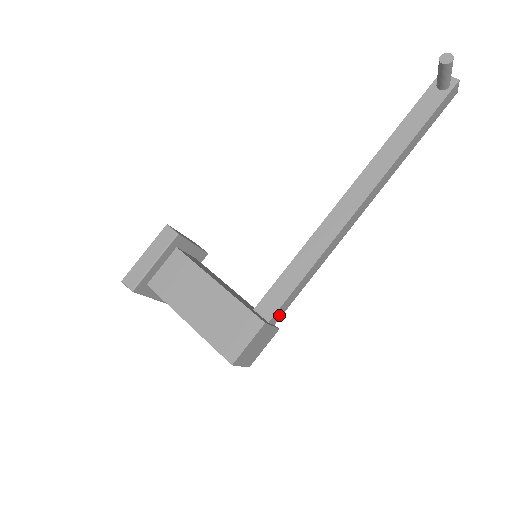
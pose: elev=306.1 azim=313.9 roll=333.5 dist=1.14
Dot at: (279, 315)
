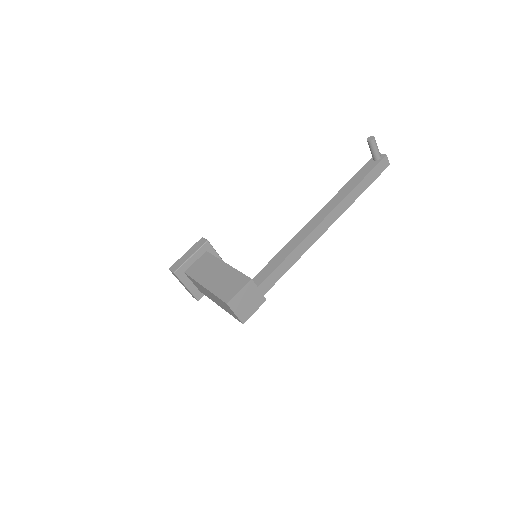
Dot at: (266, 288)
